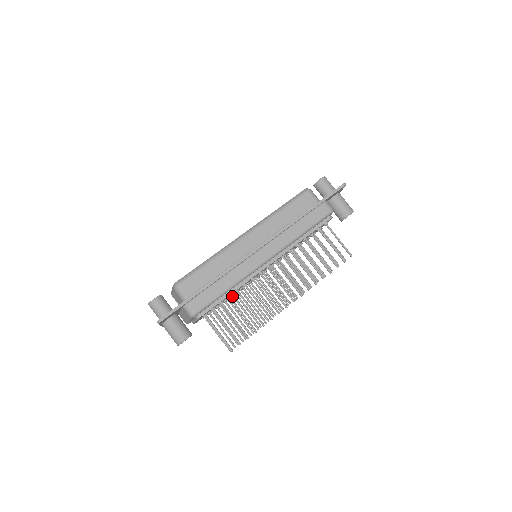
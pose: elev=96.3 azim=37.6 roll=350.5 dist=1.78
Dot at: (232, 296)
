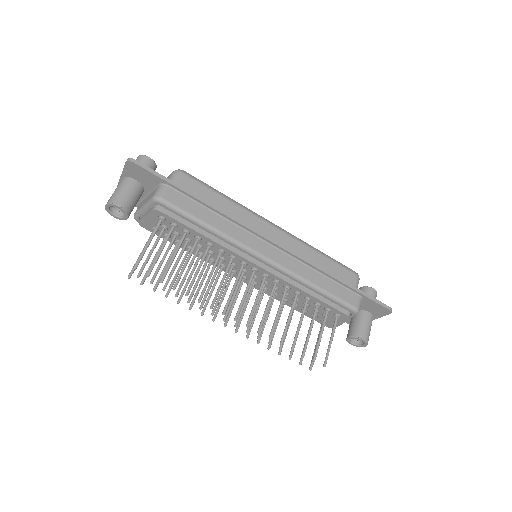
Dot at: (198, 247)
